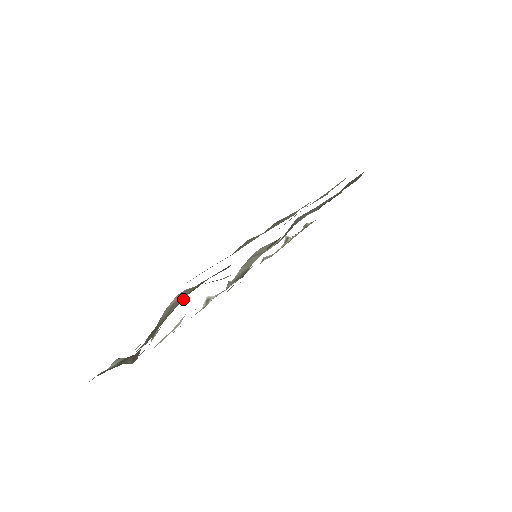
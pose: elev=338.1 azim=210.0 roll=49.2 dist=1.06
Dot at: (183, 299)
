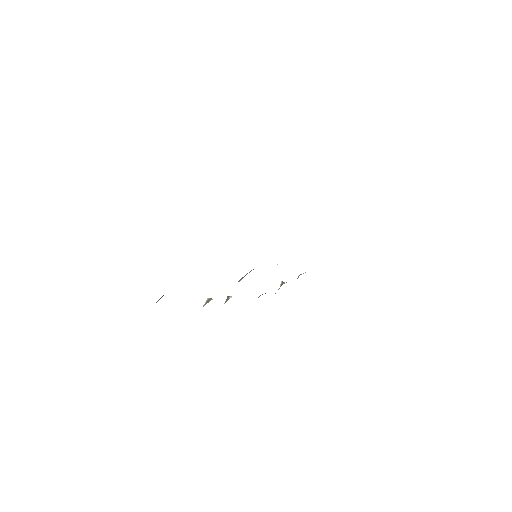
Dot at: occluded
